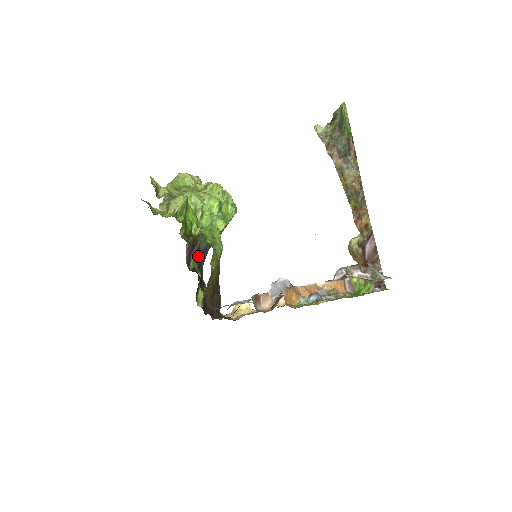
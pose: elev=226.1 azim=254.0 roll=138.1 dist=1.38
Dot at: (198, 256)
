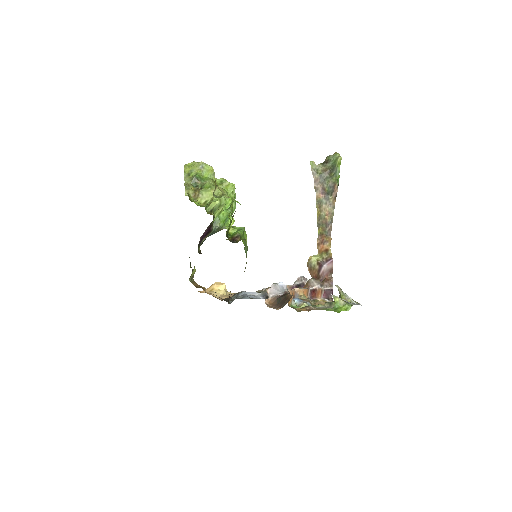
Dot at: (204, 240)
